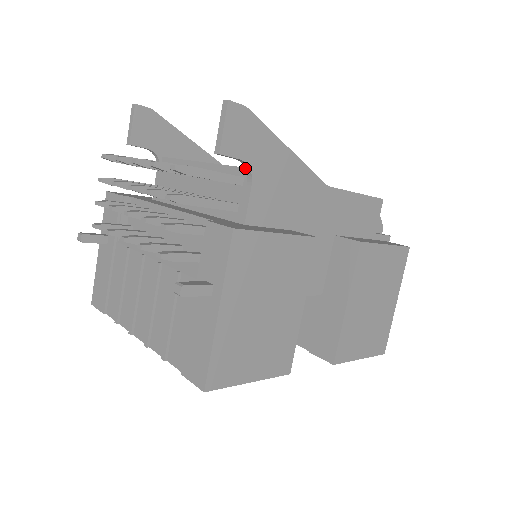
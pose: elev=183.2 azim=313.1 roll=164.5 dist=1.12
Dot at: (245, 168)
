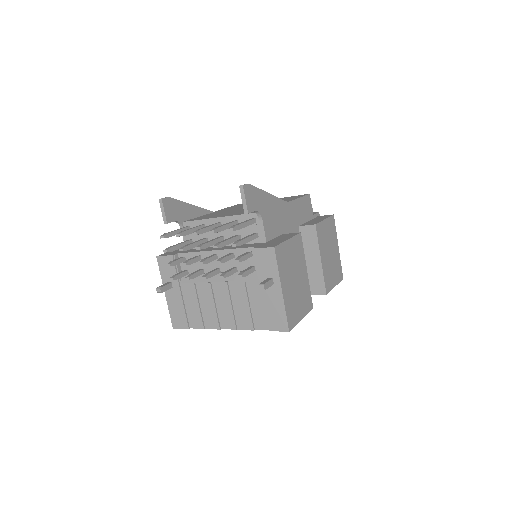
Dot at: (256, 214)
